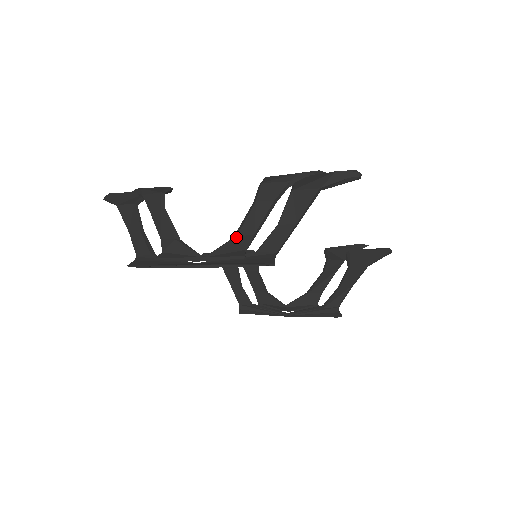
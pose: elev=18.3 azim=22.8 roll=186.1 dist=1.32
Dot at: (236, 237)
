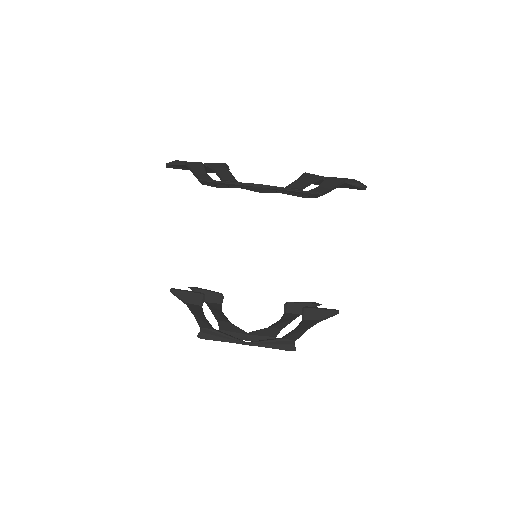
Dot at: (287, 187)
